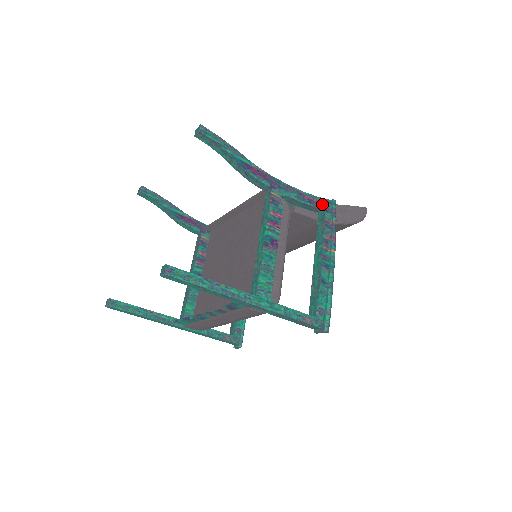
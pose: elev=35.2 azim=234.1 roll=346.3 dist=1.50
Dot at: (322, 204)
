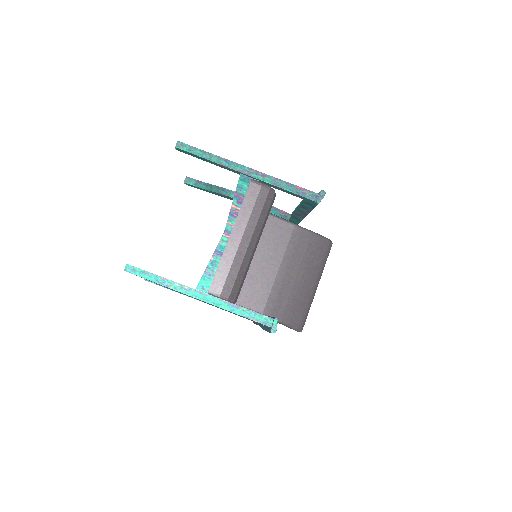
Dot at: (288, 214)
